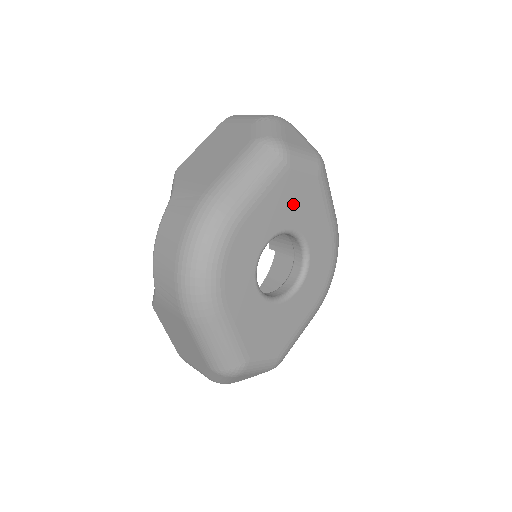
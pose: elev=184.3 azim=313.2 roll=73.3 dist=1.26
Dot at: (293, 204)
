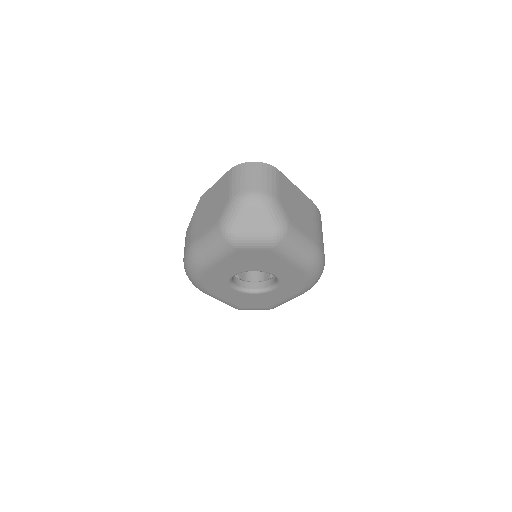
Dot at: (250, 262)
